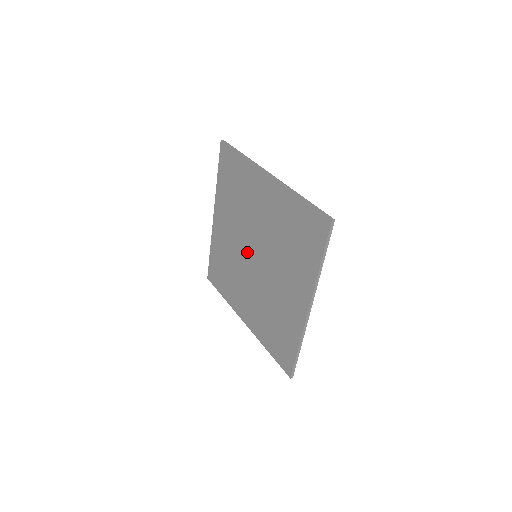
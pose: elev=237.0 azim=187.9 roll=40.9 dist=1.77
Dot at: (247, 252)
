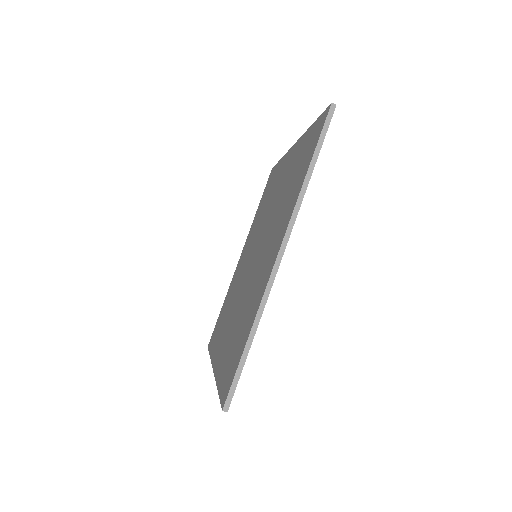
Dot at: (250, 259)
